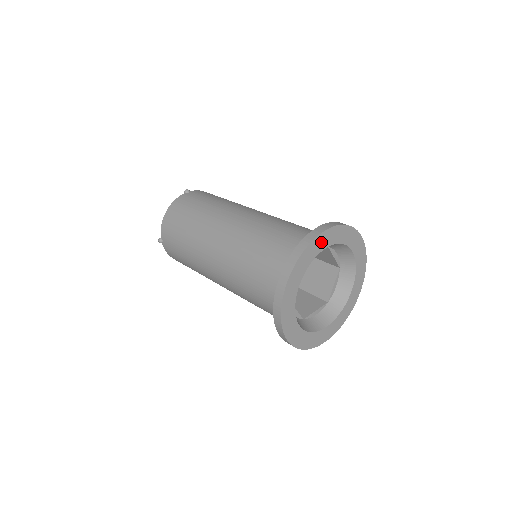
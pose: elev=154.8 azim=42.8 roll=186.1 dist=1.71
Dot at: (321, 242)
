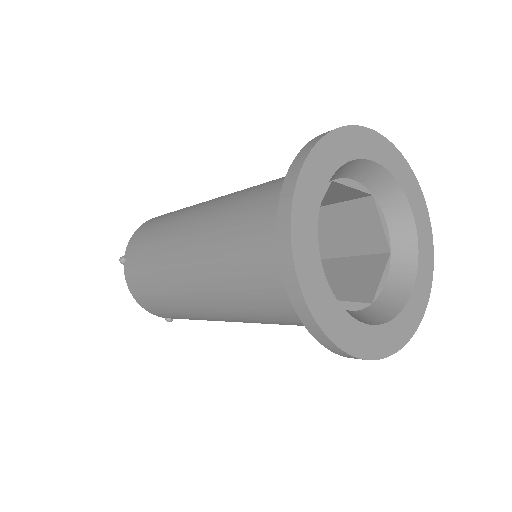
Dot at: (365, 143)
